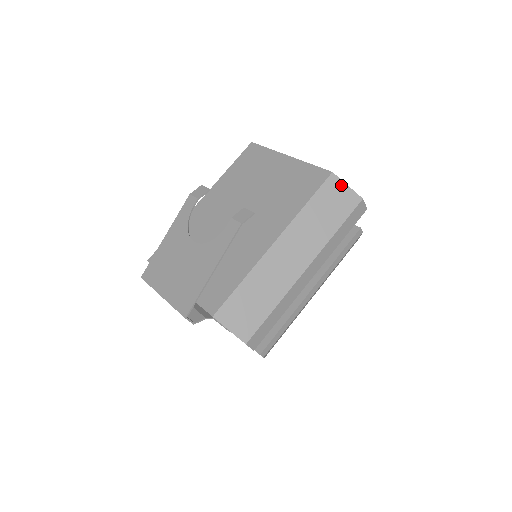
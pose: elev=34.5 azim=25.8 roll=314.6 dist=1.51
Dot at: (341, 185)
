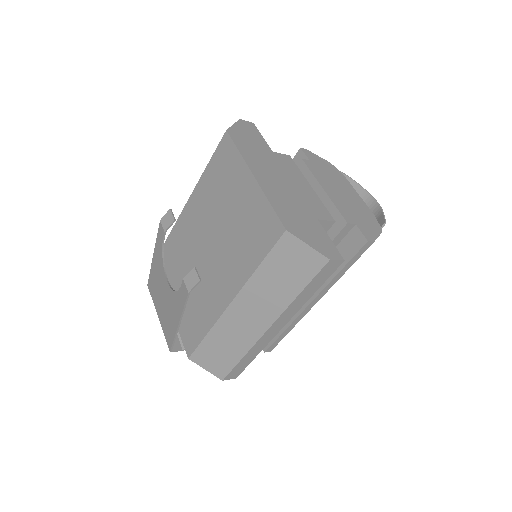
Dot at: (299, 245)
